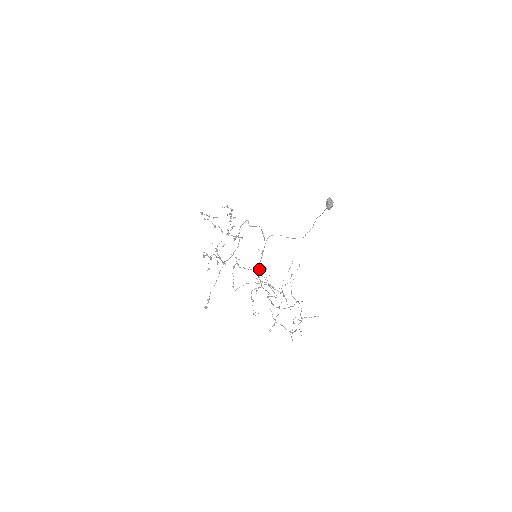
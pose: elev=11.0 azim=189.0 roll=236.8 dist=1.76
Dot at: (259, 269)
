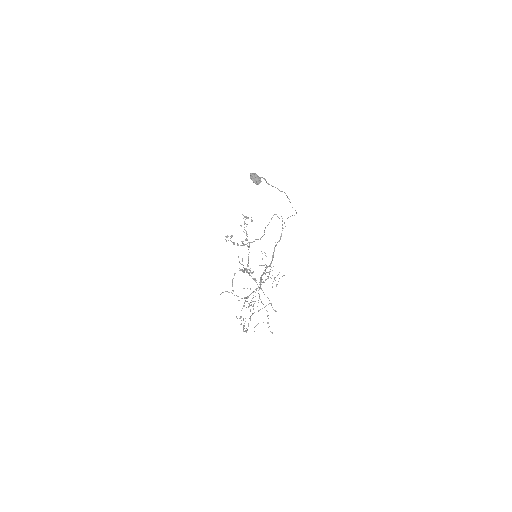
Dot at: occluded
